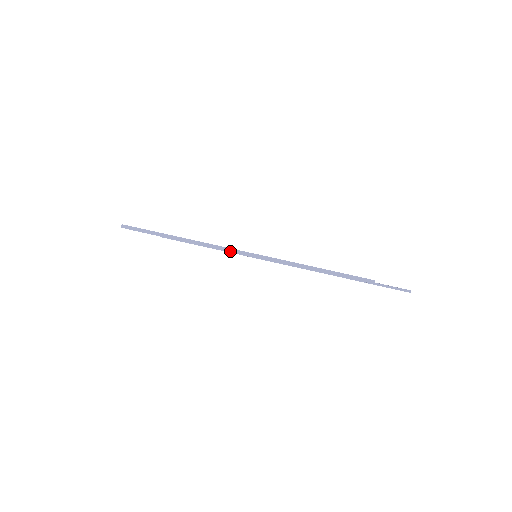
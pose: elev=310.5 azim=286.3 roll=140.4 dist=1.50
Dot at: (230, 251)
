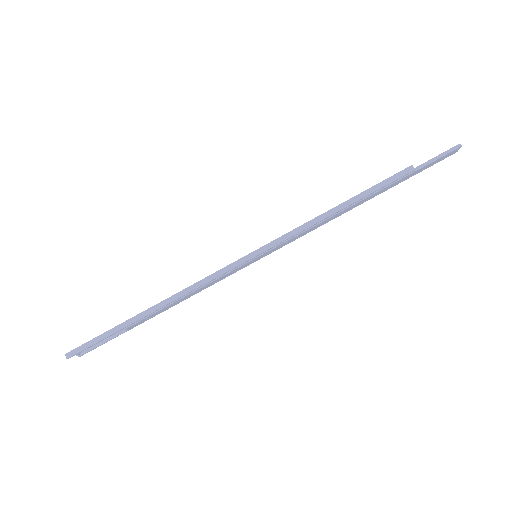
Dot at: (221, 273)
